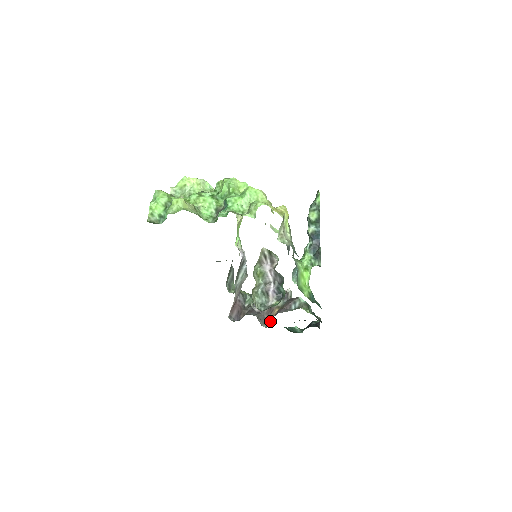
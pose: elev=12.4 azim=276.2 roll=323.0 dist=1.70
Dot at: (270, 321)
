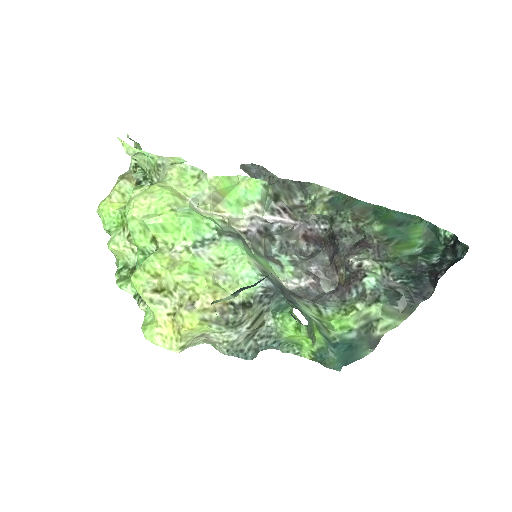
Dot at: (336, 287)
